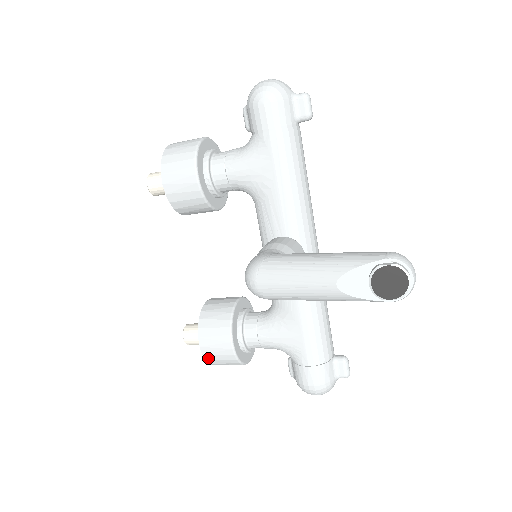
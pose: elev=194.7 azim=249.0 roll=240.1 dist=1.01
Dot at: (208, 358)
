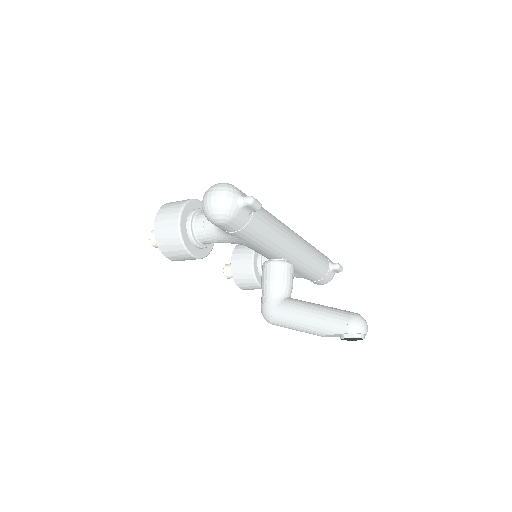
Dot at: occluded
